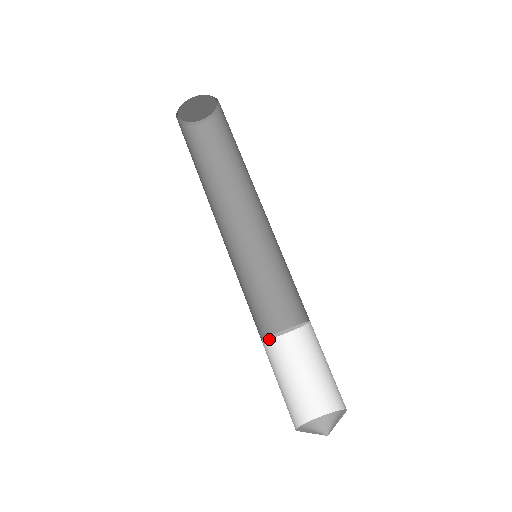
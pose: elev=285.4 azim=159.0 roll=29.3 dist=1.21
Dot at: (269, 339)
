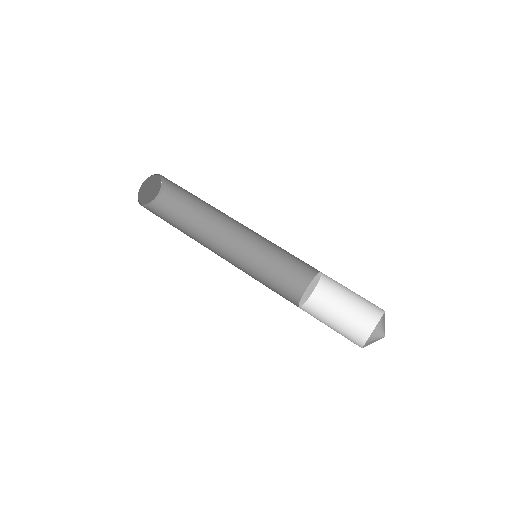
Dot at: (302, 305)
